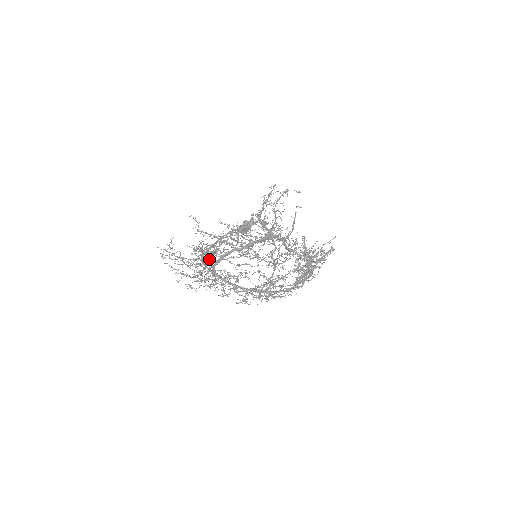
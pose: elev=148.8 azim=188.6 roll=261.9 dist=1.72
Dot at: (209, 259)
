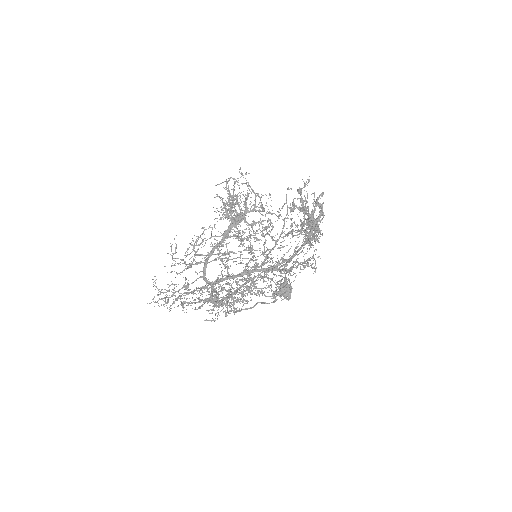
Dot at: (197, 274)
